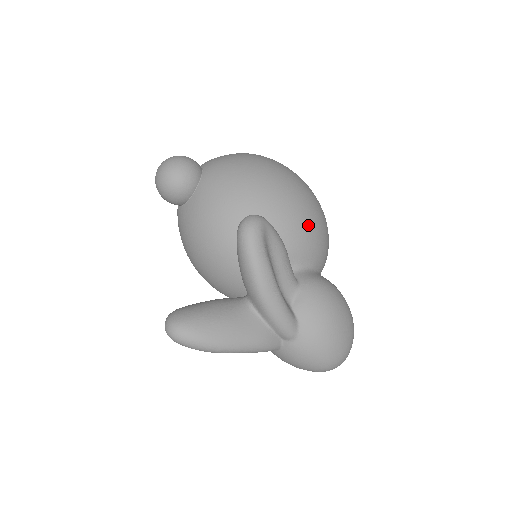
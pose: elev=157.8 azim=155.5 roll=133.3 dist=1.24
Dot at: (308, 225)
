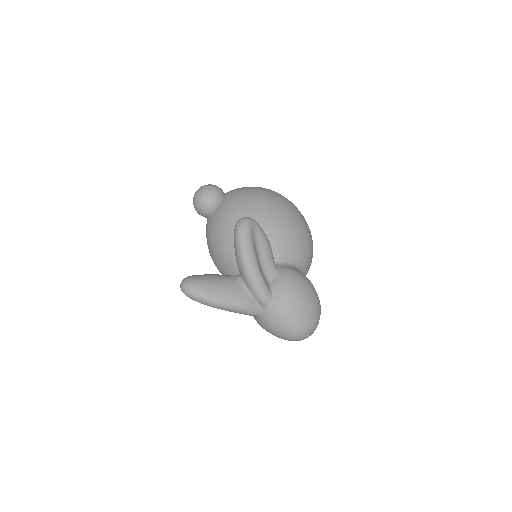
Dot at: (291, 233)
